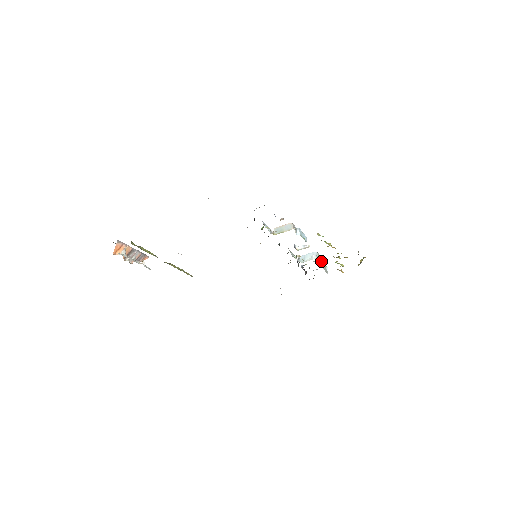
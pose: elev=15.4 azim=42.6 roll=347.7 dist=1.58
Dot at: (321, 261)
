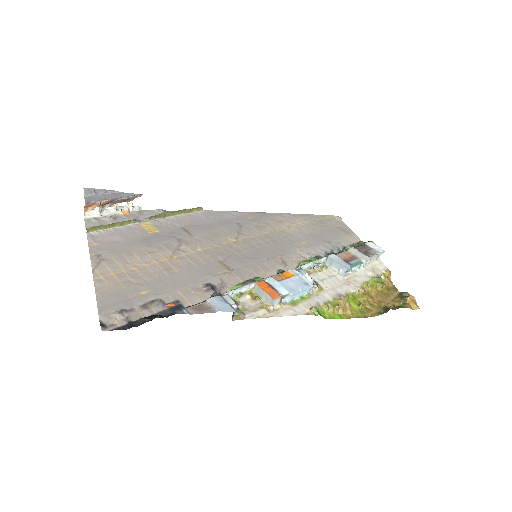
Dot at: (361, 264)
